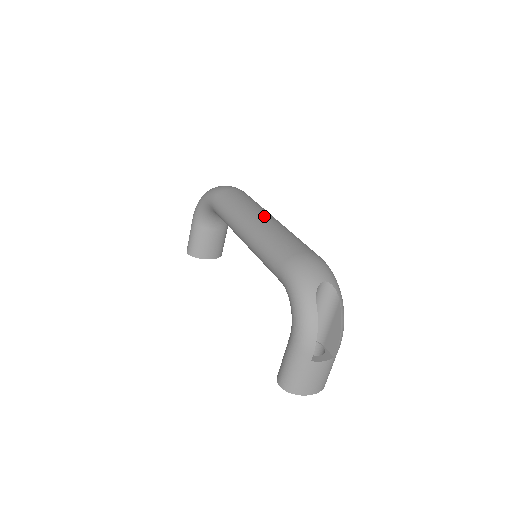
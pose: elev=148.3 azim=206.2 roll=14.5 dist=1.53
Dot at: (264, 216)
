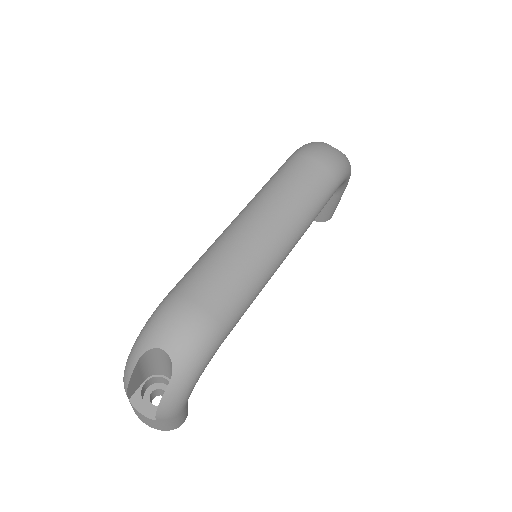
Dot at: (263, 221)
